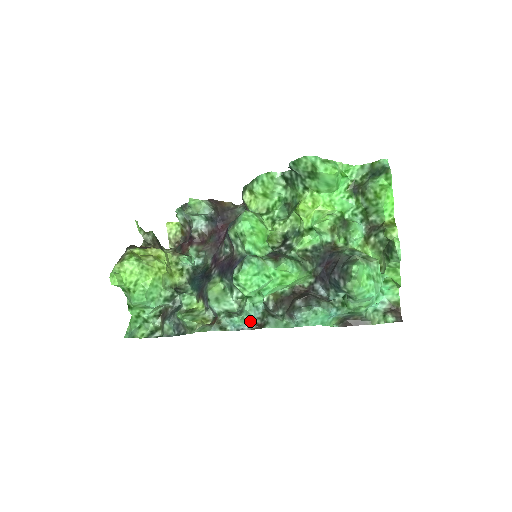
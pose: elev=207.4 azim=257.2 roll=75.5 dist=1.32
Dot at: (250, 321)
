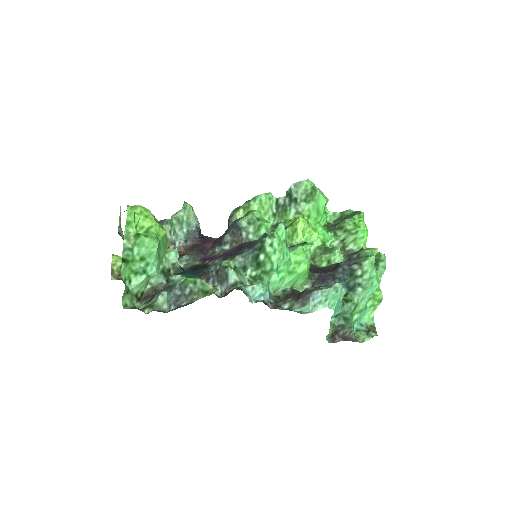
Dot at: (268, 296)
